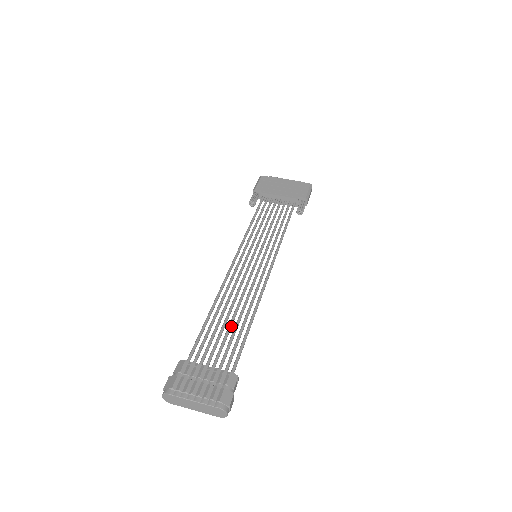
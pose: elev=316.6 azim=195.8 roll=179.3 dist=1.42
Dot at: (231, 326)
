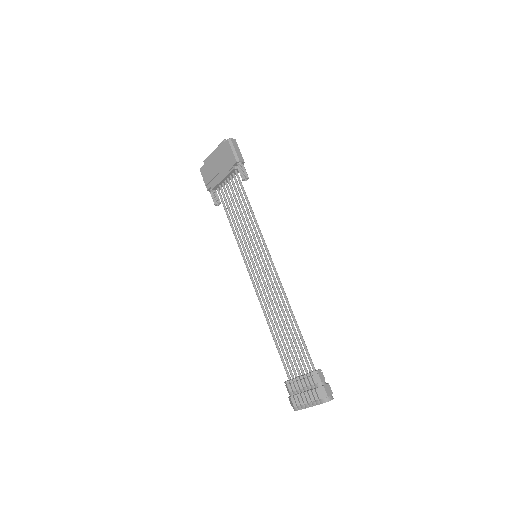
Dot at: (288, 332)
